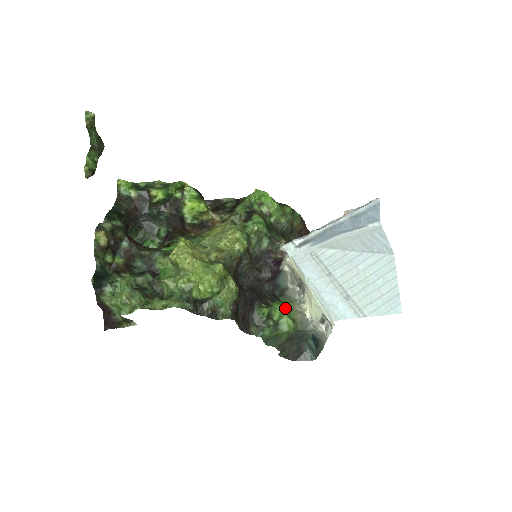
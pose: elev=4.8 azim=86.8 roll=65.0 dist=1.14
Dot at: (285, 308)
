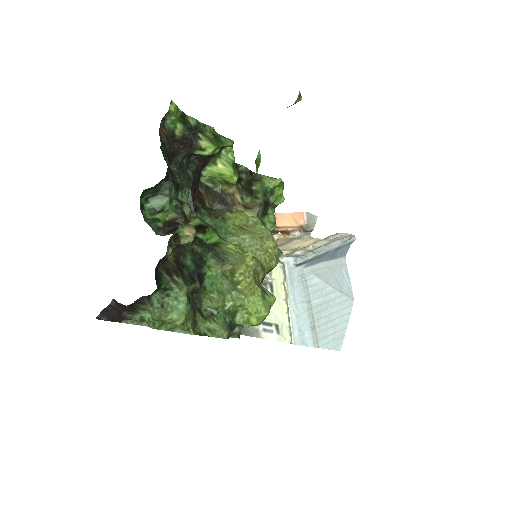
Dot at: occluded
